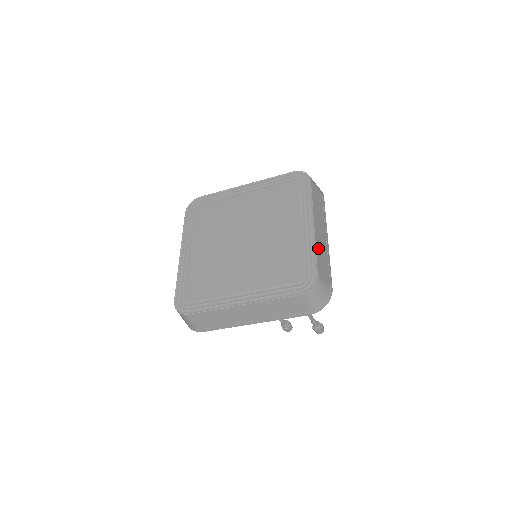
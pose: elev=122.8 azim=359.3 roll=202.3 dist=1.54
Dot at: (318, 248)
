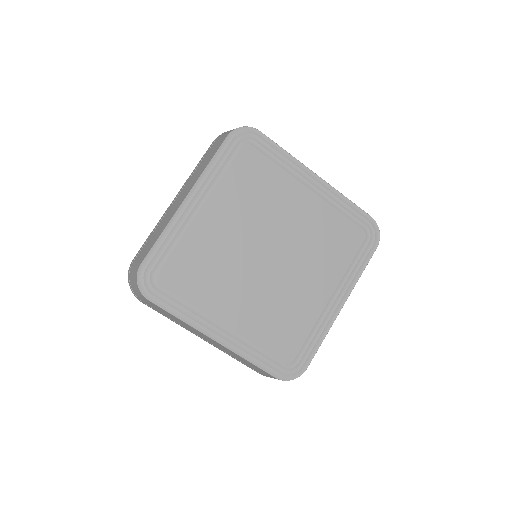
Dot at: (325, 334)
